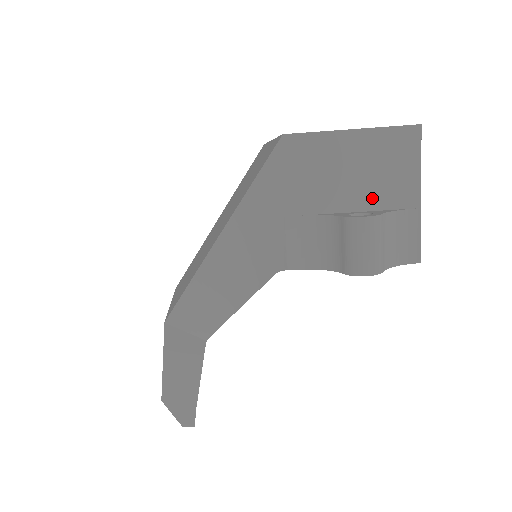
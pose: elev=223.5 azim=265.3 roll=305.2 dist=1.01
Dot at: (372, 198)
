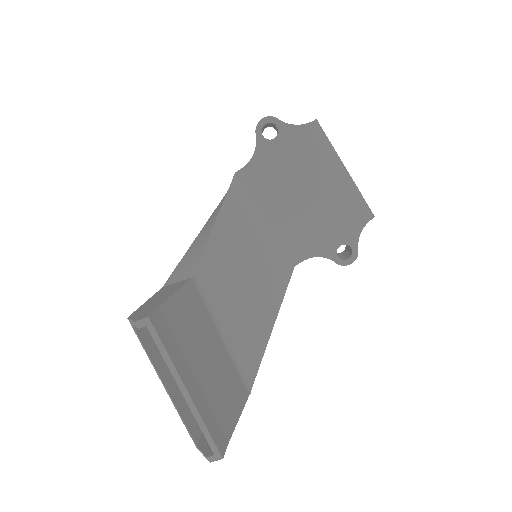
Dot at: occluded
